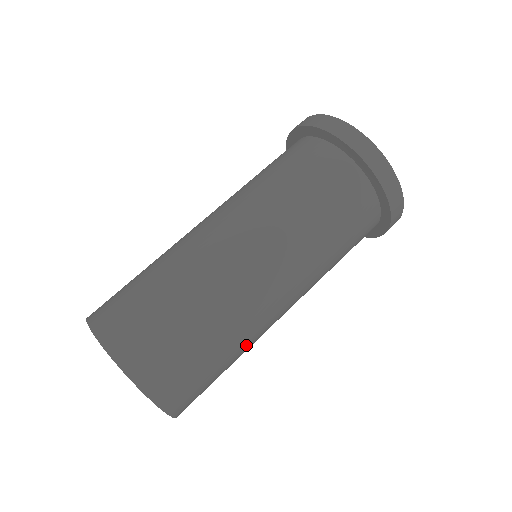
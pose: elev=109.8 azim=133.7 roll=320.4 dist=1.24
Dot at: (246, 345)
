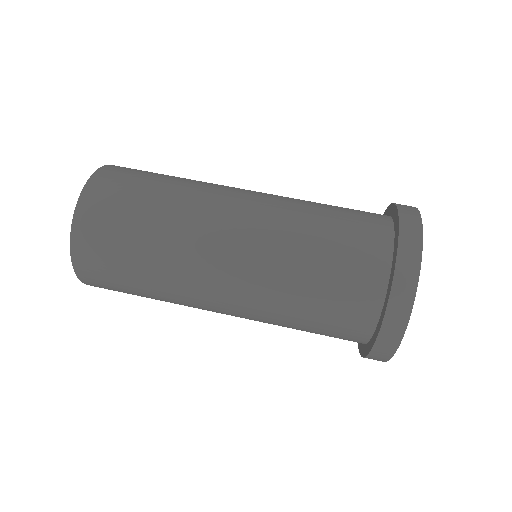
Dot at: (170, 238)
